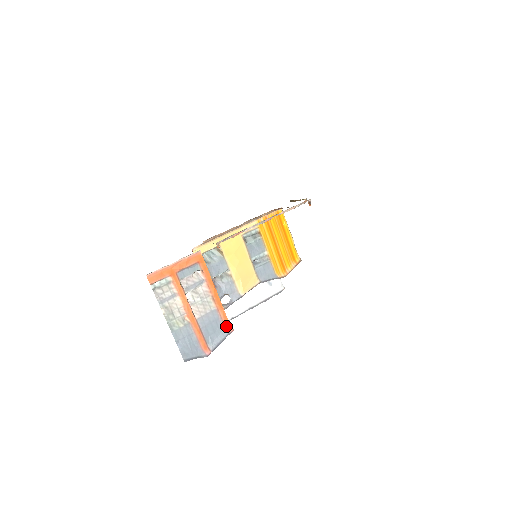
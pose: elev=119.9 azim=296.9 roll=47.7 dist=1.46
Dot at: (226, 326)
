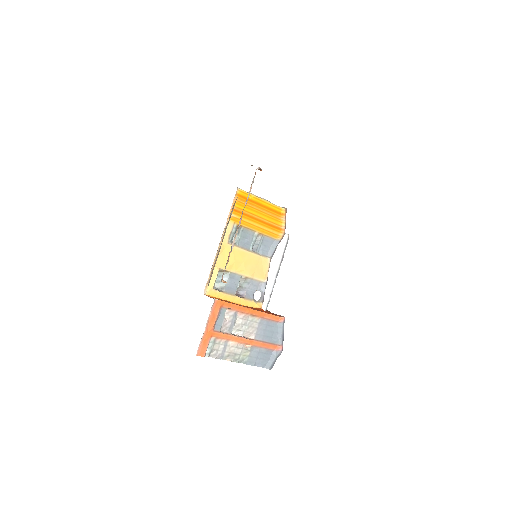
Dot at: (277, 320)
